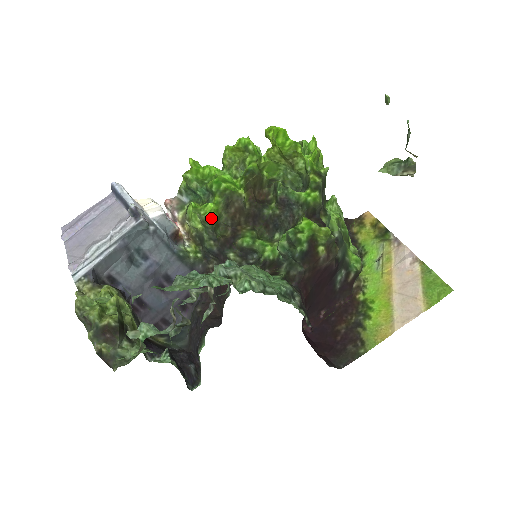
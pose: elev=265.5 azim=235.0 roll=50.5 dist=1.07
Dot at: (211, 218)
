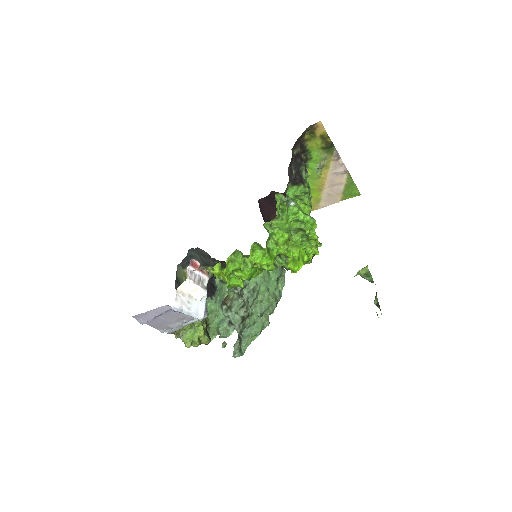
Dot at: occluded
